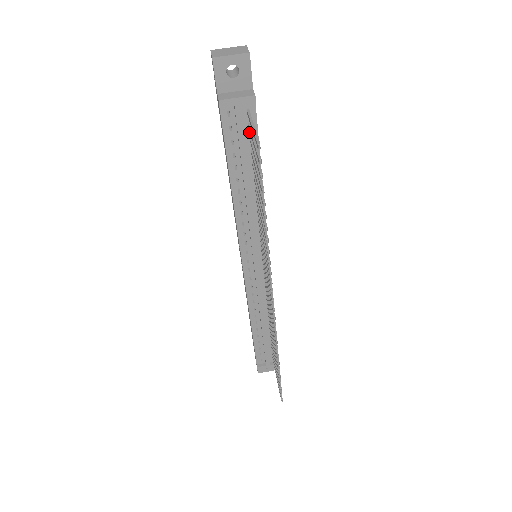
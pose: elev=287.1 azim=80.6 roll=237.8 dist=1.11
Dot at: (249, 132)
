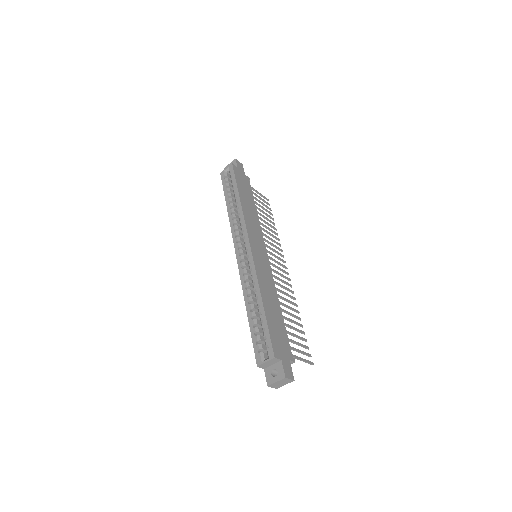
Dot at: occluded
